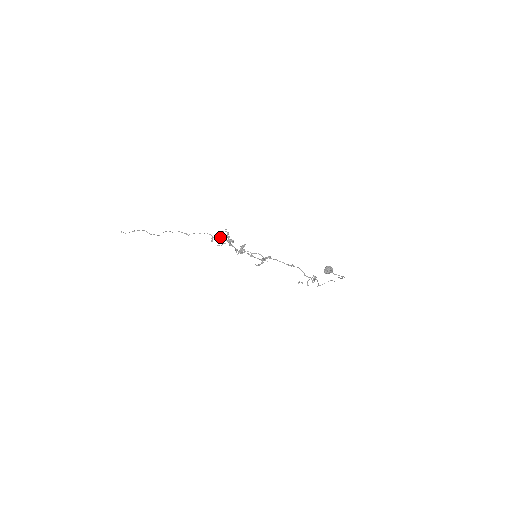
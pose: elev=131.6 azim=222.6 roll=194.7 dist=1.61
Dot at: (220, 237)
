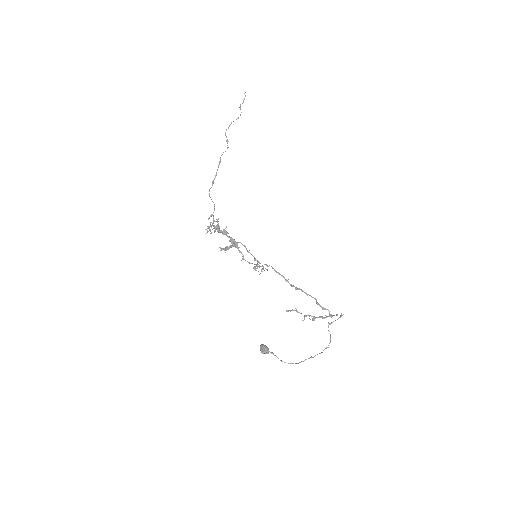
Dot at: (213, 222)
